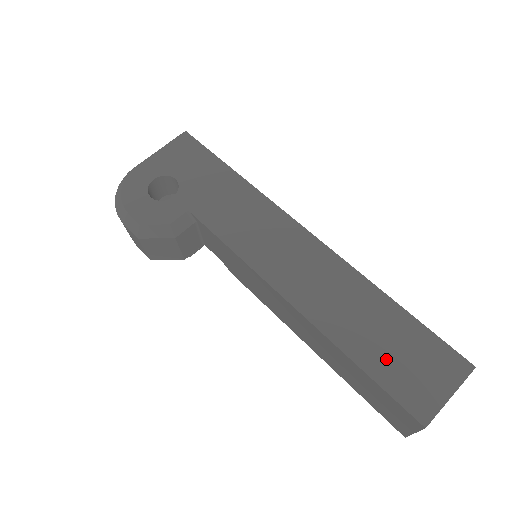
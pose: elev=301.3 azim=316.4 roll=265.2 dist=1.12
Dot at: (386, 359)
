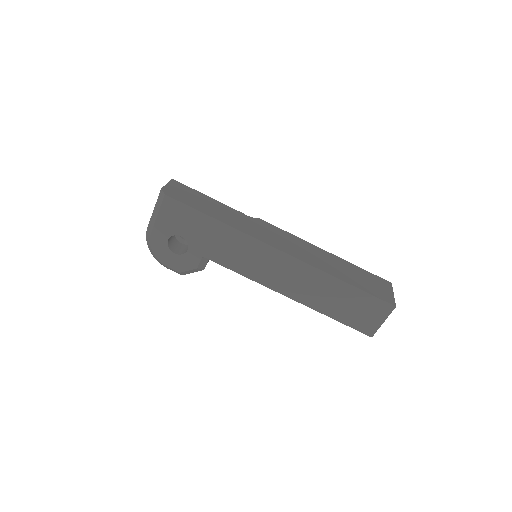
Dot at: (347, 313)
